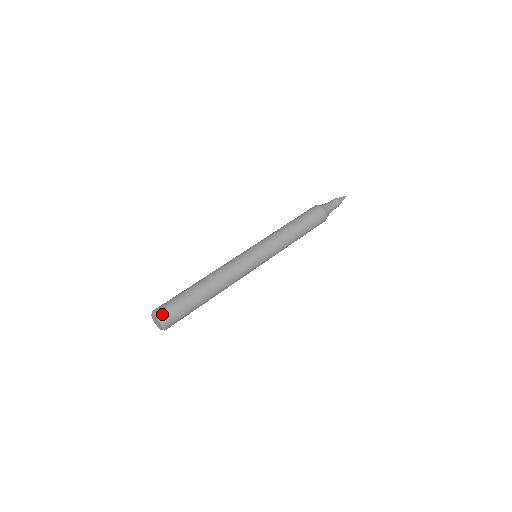
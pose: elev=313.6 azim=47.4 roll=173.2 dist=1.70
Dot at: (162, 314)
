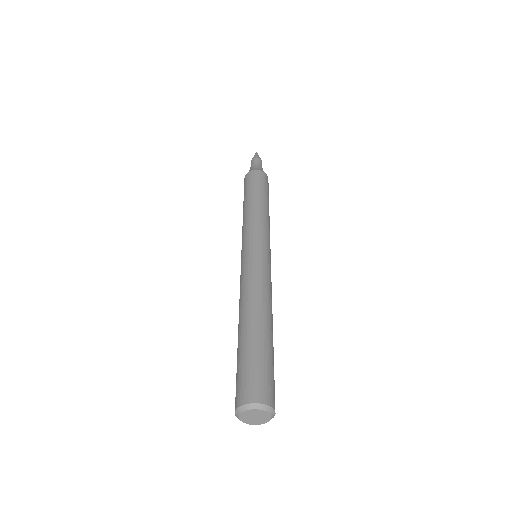
Dot at: occluded
